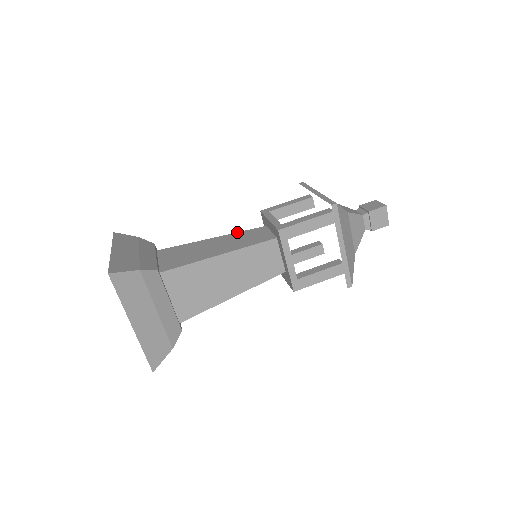
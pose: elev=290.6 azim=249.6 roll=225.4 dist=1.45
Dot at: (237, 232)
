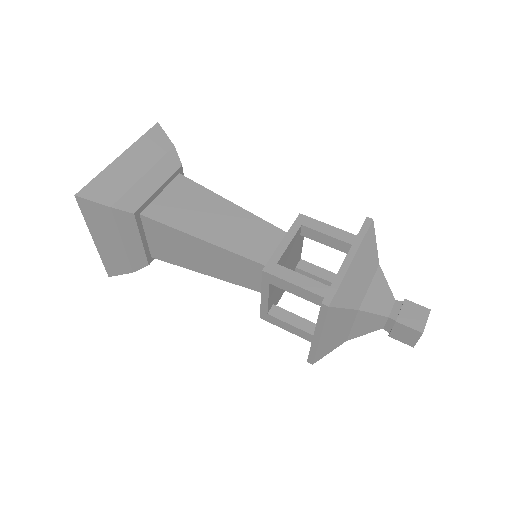
Dot at: (259, 217)
